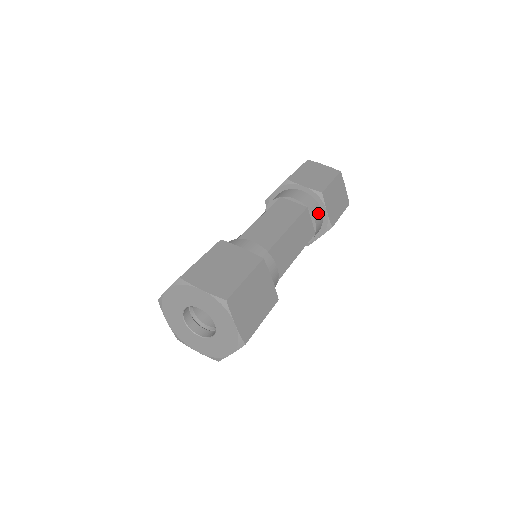
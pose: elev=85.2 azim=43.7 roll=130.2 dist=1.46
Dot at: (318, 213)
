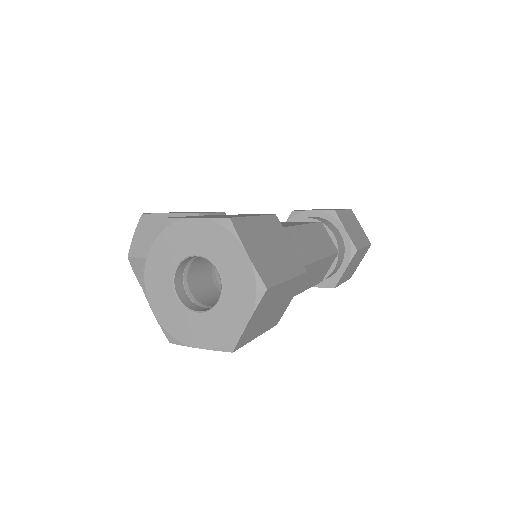
Dot at: (338, 265)
